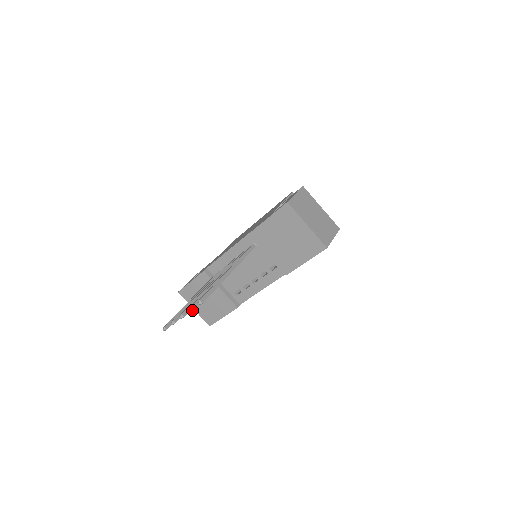
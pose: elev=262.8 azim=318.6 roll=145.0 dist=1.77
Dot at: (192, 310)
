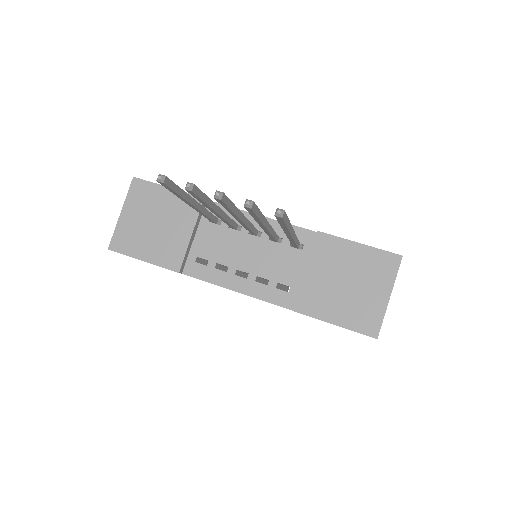
Dot at: (251, 207)
